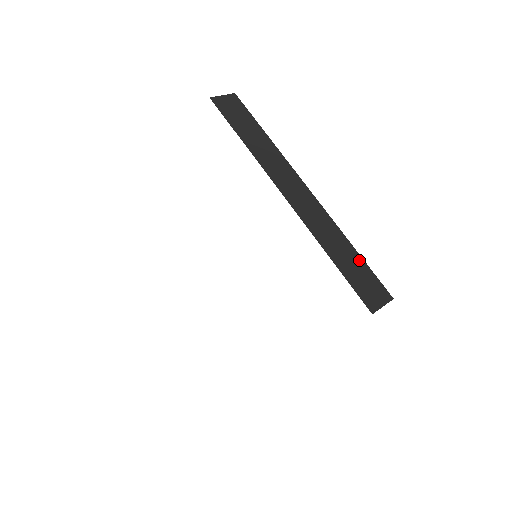
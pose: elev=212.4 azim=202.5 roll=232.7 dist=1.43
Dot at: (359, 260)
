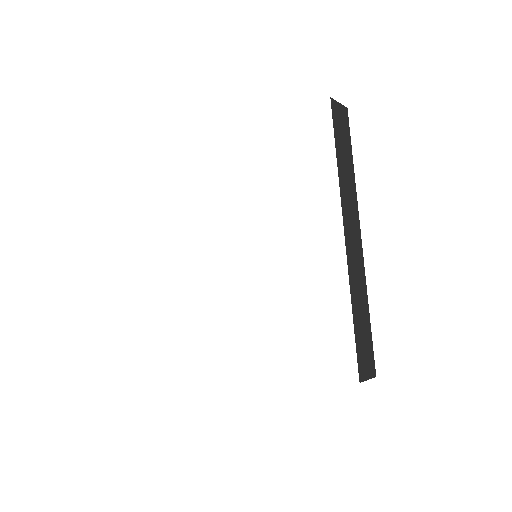
Dot at: (368, 327)
